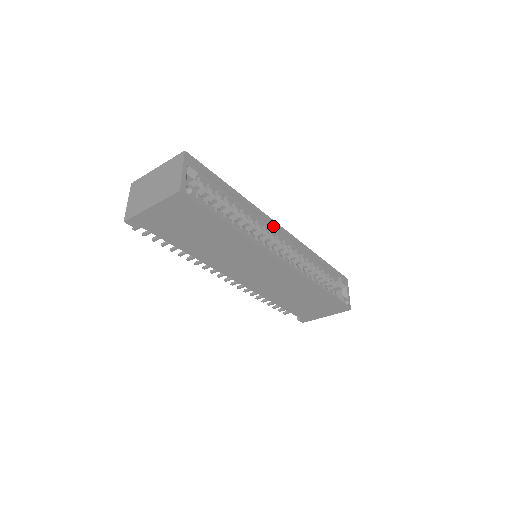
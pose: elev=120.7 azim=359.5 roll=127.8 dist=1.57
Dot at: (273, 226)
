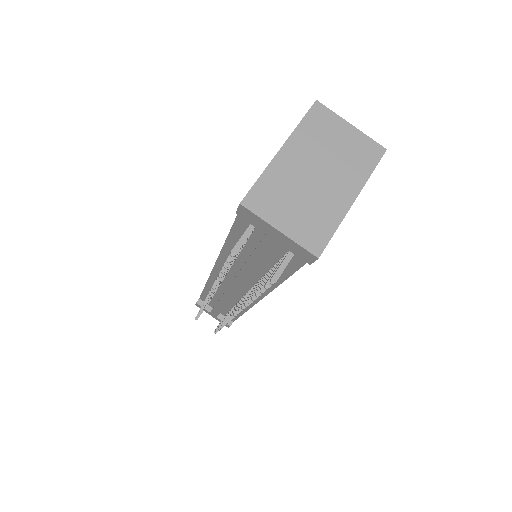
Dot at: occluded
